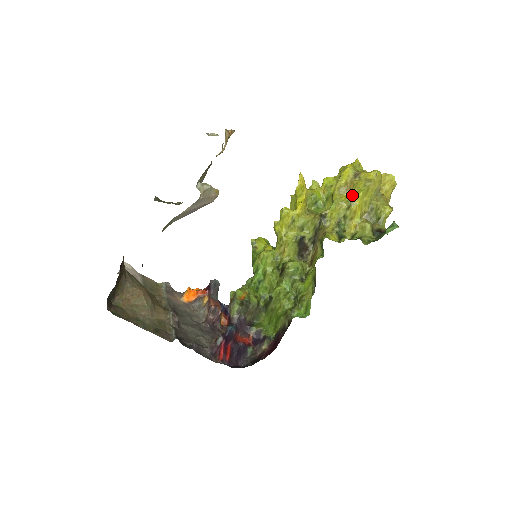
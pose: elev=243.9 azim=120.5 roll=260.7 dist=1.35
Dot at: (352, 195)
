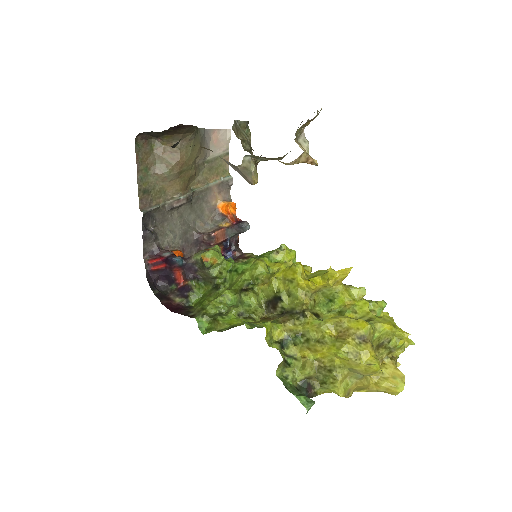
Dot at: (333, 341)
